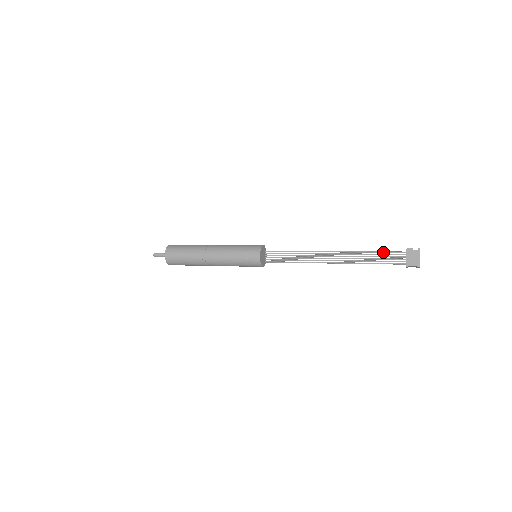
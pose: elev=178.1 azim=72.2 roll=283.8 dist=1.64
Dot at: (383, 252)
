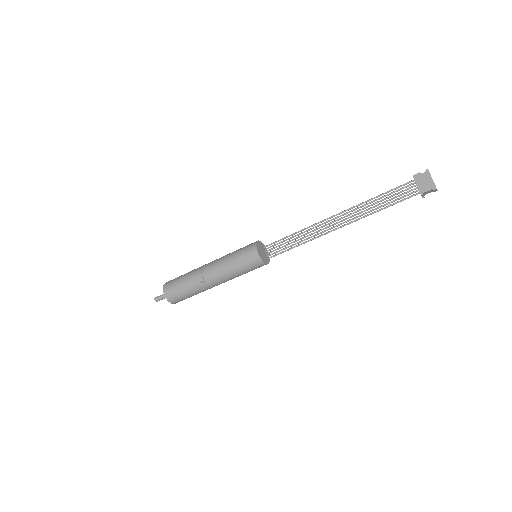
Dot at: (389, 191)
